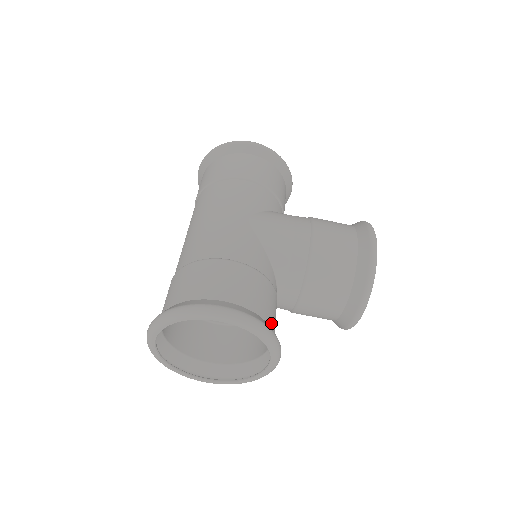
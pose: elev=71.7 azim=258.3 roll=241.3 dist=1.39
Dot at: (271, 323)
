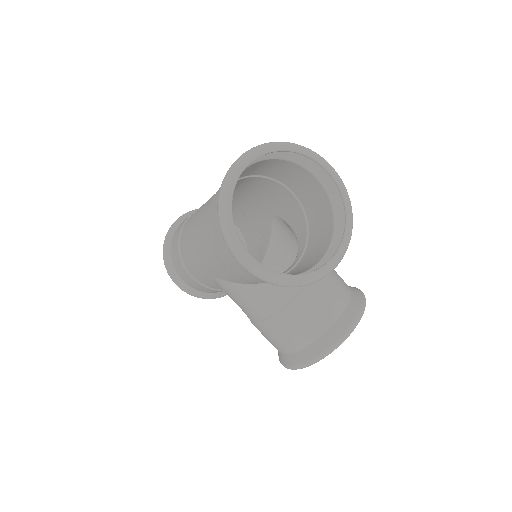
Dot at: (331, 237)
